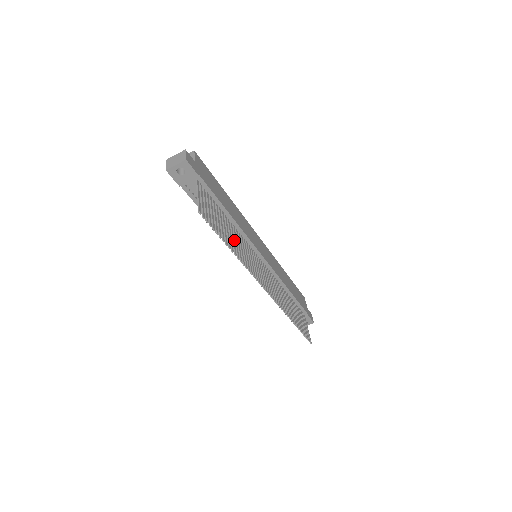
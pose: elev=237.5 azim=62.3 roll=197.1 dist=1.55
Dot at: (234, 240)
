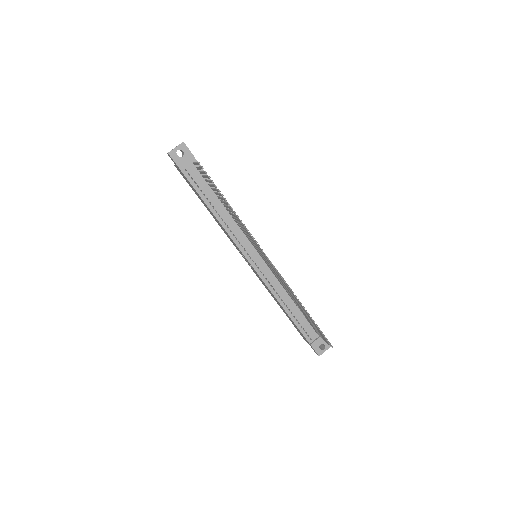
Dot at: (232, 214)
